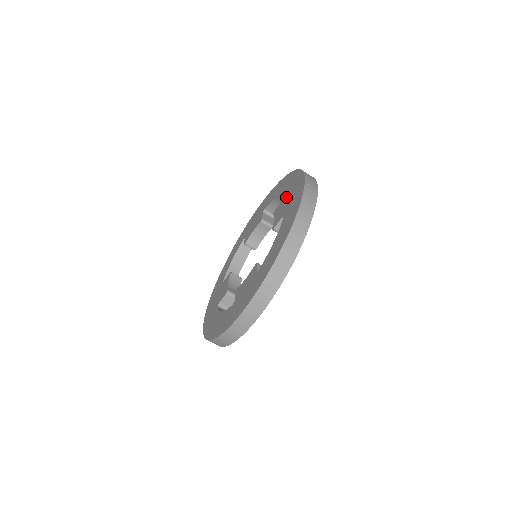
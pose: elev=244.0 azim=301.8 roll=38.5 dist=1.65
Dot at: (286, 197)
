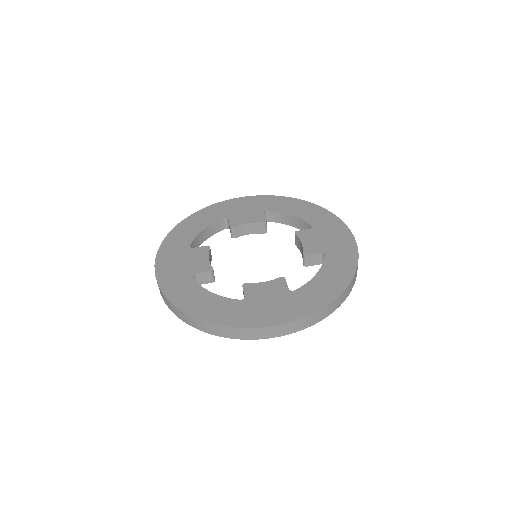
Dot at: (320, 232)
